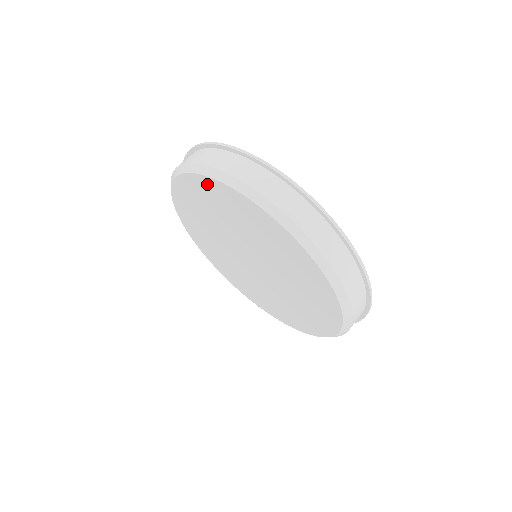
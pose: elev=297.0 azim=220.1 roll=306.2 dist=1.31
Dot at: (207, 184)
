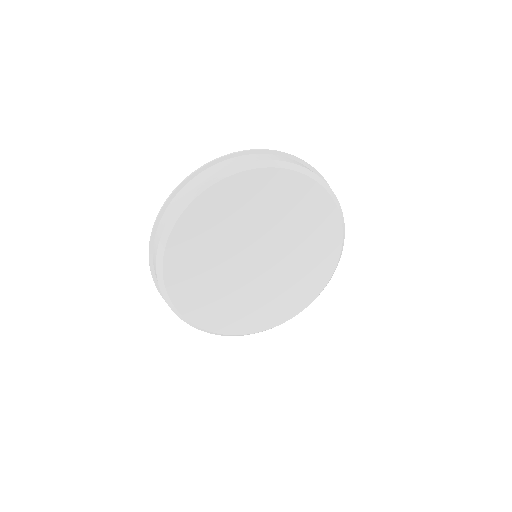
Dot at: (258, 177)
